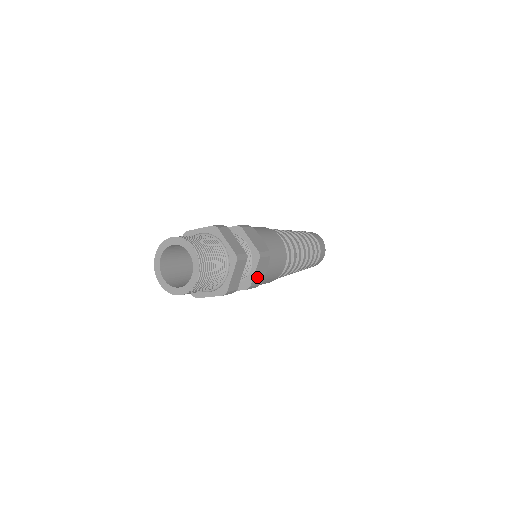
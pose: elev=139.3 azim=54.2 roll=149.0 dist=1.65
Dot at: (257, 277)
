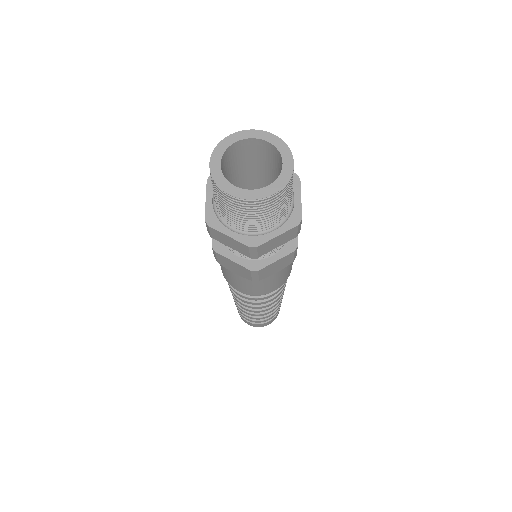
Dot at: occluded
